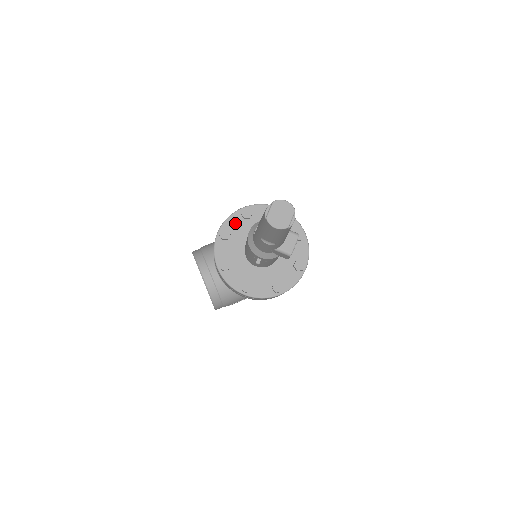
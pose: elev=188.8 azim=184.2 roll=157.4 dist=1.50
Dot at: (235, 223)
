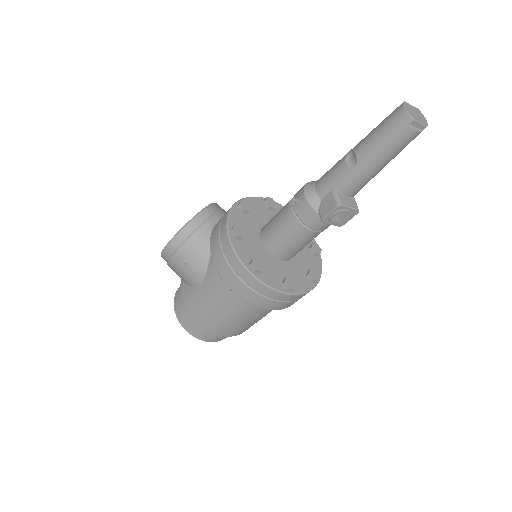
Dot at: occluded
